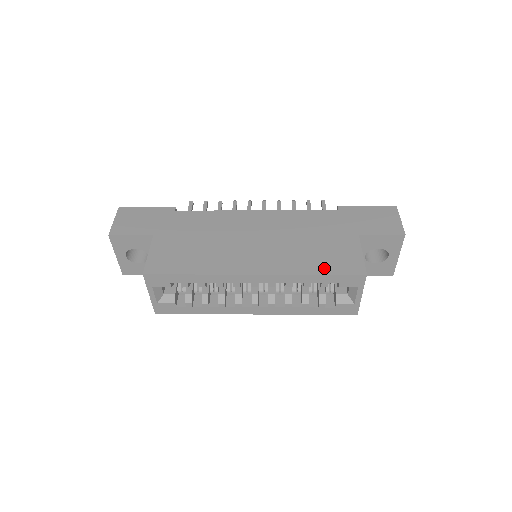
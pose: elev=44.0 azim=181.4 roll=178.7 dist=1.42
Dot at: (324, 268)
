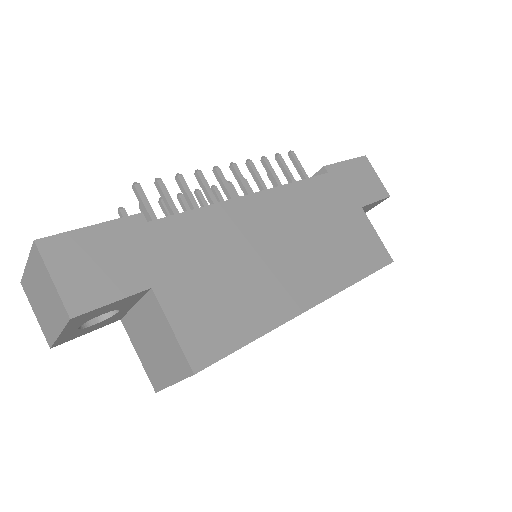
Dot at: (363, 267)
